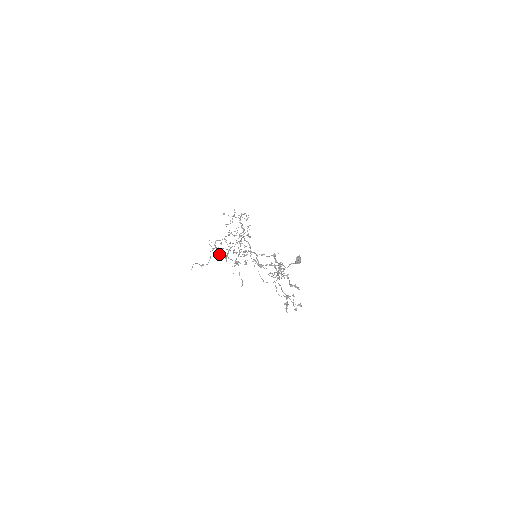
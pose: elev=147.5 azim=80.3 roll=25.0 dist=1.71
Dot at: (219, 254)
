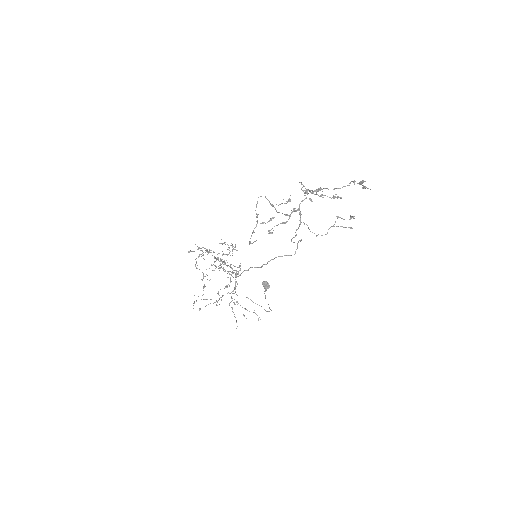
Dot at: (228, 271)
